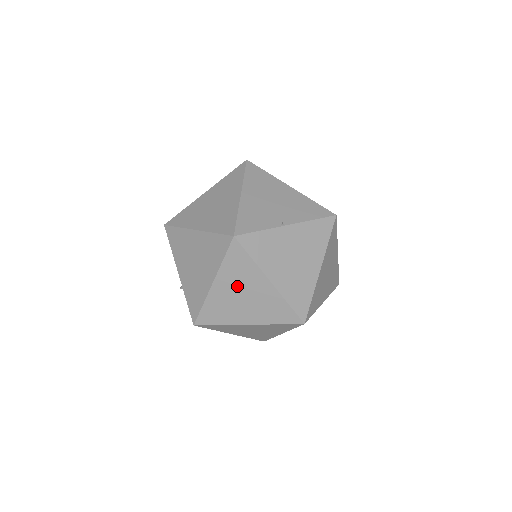
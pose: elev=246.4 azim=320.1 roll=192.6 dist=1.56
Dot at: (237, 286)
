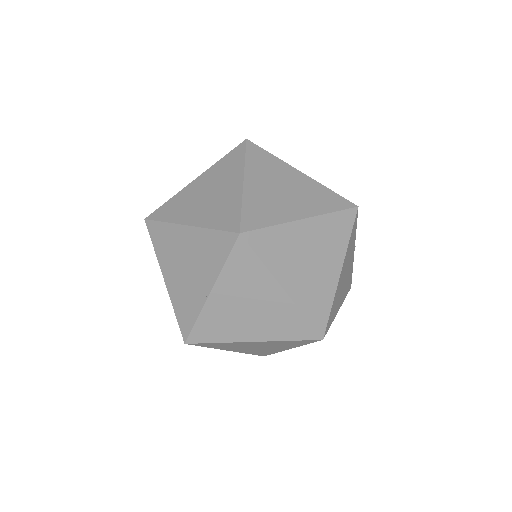
Dot at: (242, 347)
